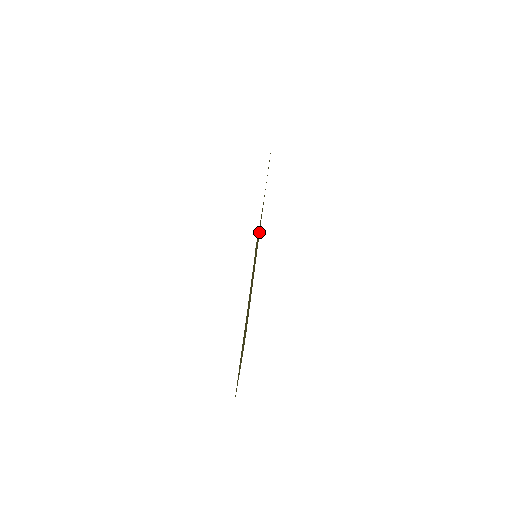
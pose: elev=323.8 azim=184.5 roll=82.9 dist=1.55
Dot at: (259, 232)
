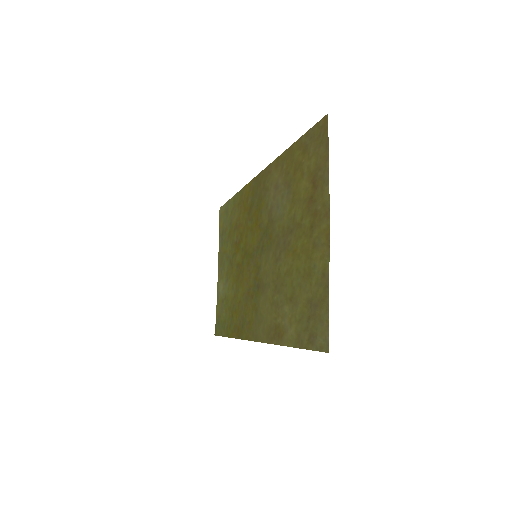
Dot at: (240, 262)
